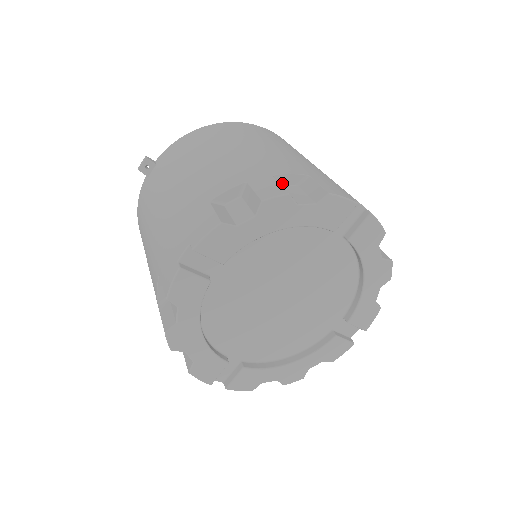
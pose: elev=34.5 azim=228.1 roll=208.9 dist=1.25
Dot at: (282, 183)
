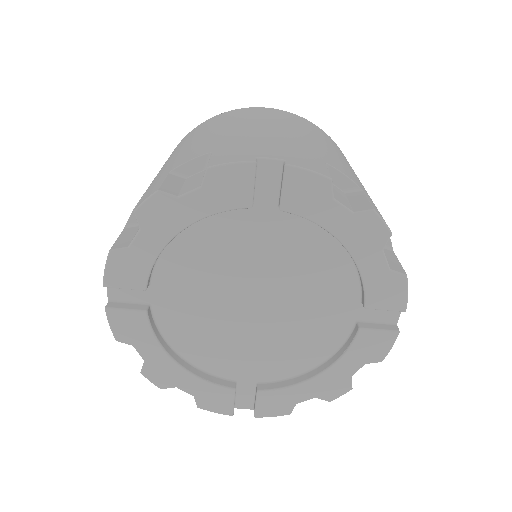
Dot at: (187, 175)
